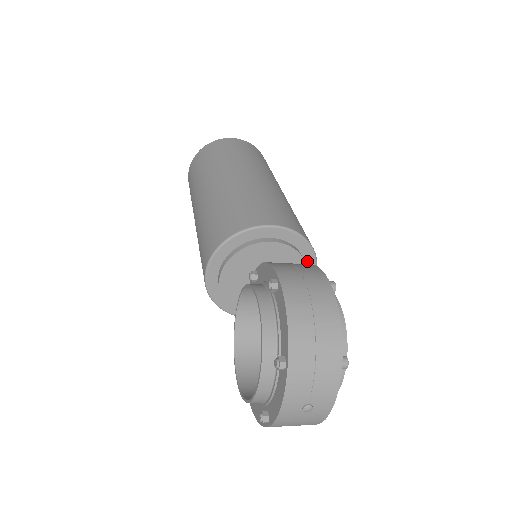
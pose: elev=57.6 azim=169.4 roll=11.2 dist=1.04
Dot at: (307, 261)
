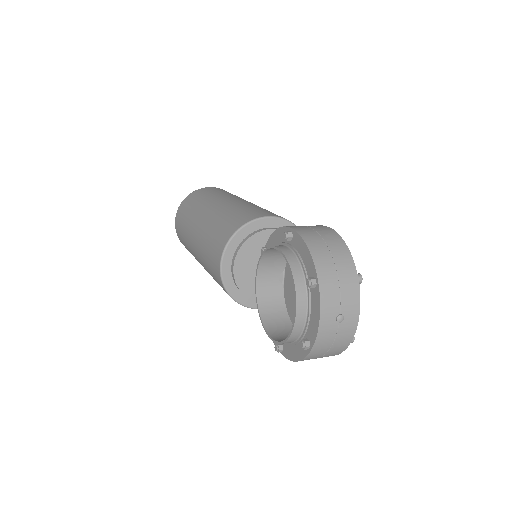
Dot at: occluded
